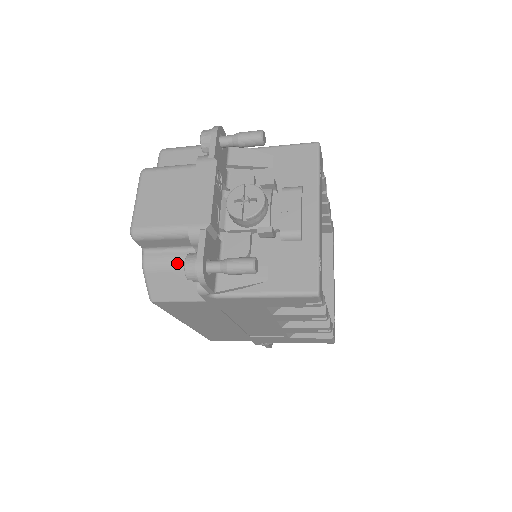
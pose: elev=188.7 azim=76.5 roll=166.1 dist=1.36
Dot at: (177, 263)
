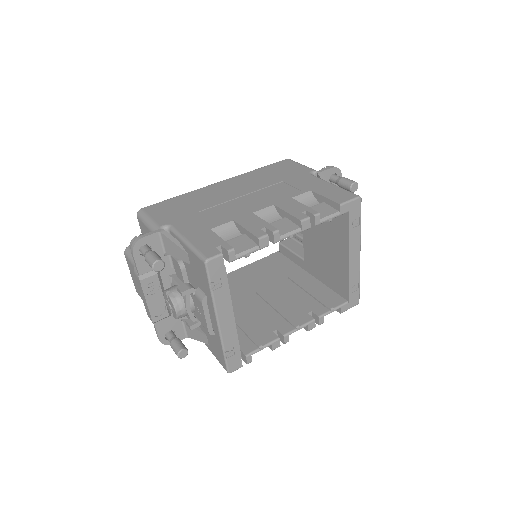
Dot at: occluded
